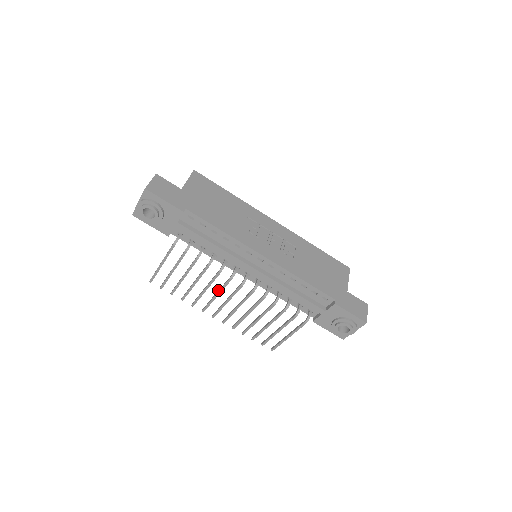
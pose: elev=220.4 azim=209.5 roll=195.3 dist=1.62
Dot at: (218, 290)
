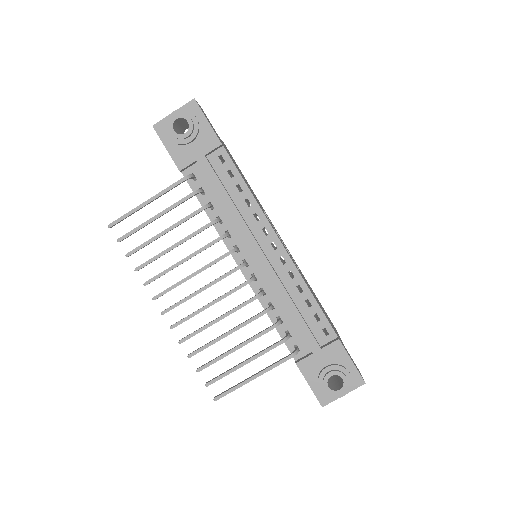
Dot at: occluded
